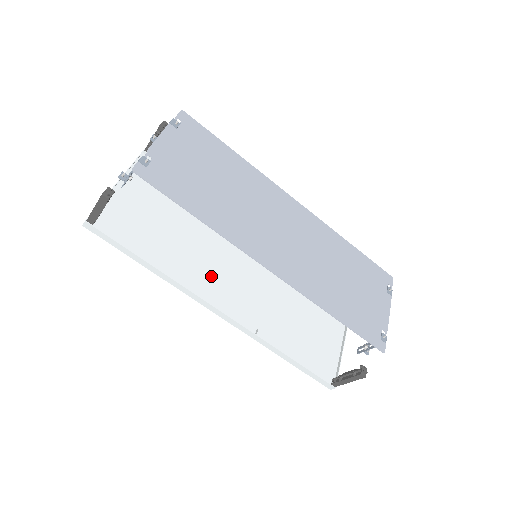
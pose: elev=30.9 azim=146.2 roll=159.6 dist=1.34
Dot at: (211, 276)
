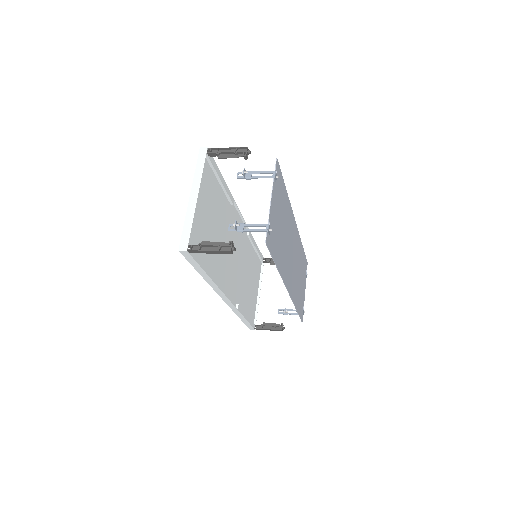
Dot at: (225, 270)
